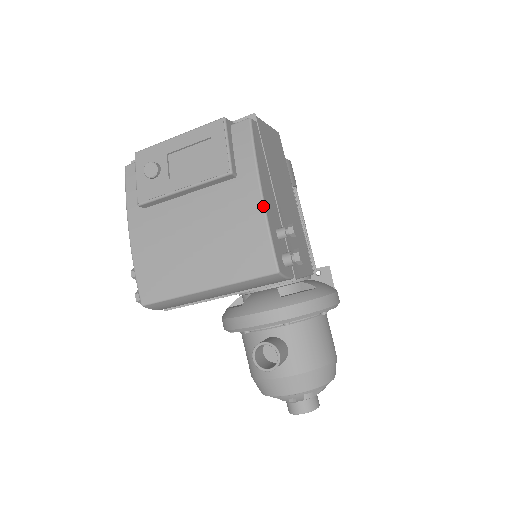
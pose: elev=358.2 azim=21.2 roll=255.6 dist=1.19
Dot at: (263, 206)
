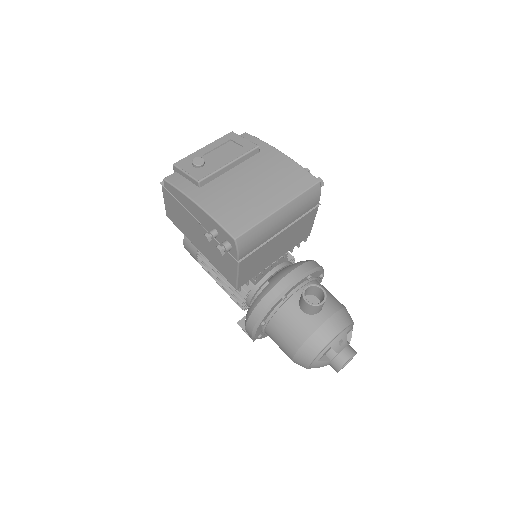
Dot at: occluded
